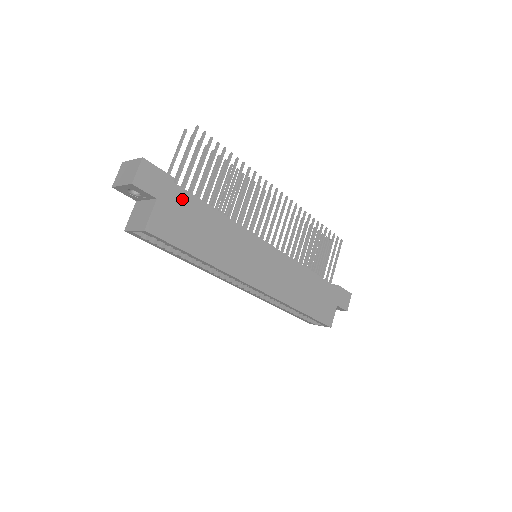
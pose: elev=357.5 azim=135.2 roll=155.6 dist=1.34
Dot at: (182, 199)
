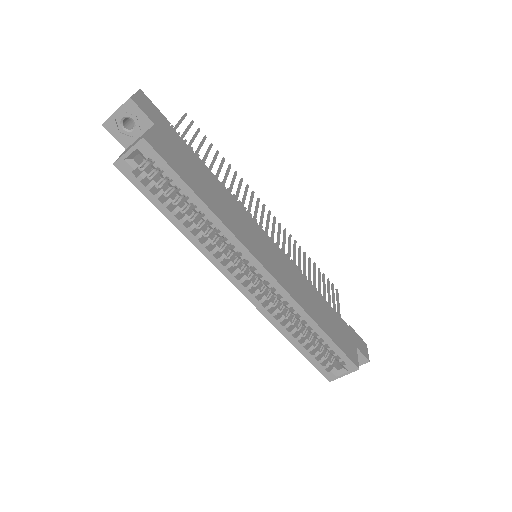
Dot at: (179, 142)
